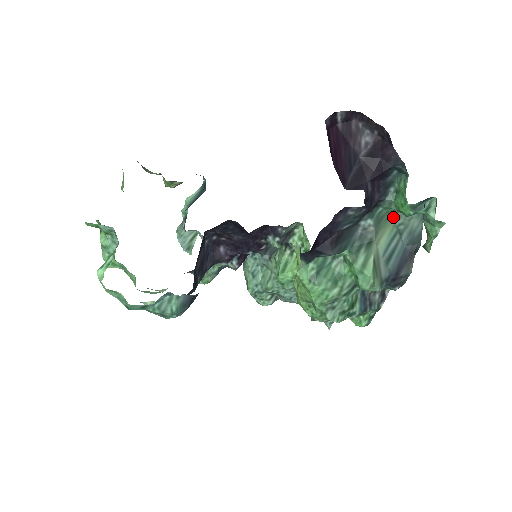
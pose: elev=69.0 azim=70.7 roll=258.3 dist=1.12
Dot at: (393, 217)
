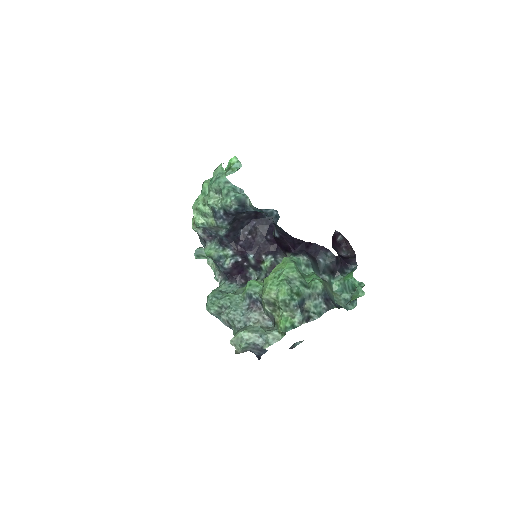
Dot at: (334, 295)
